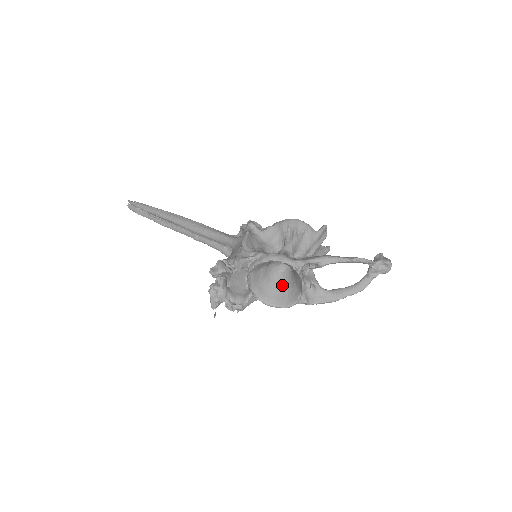
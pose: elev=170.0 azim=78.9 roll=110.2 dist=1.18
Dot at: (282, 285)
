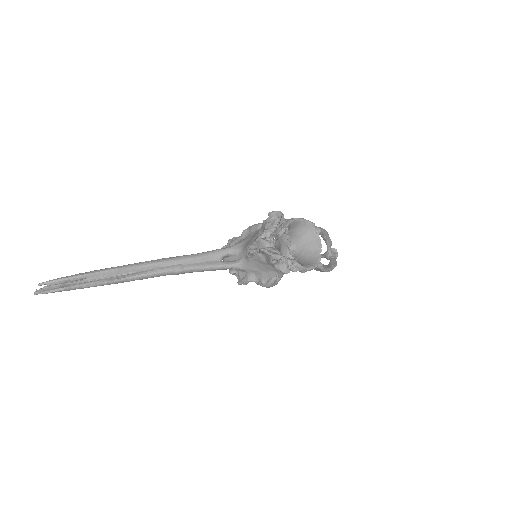
Dot at: (297, 259)
